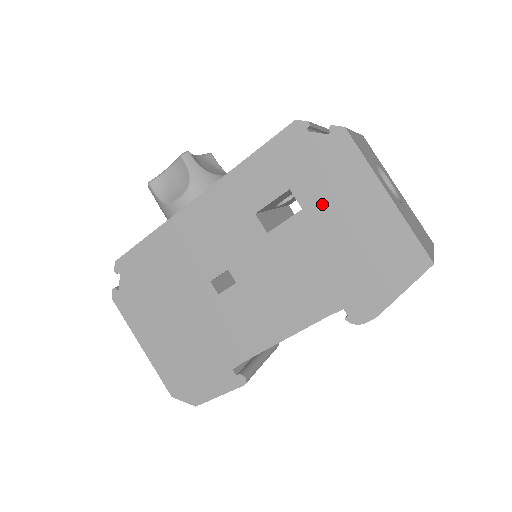
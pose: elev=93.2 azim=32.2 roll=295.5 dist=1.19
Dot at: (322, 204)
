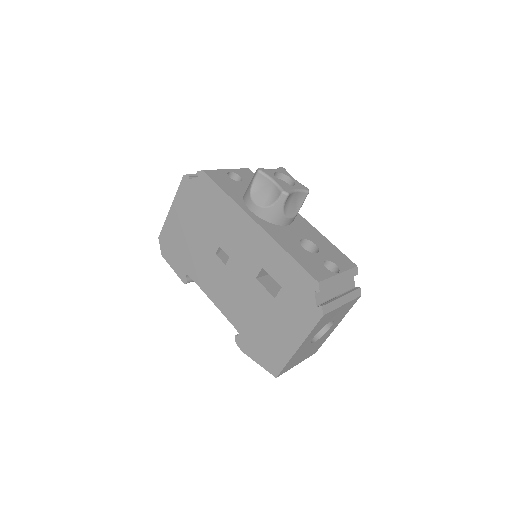
Dot at: (281, 310)
